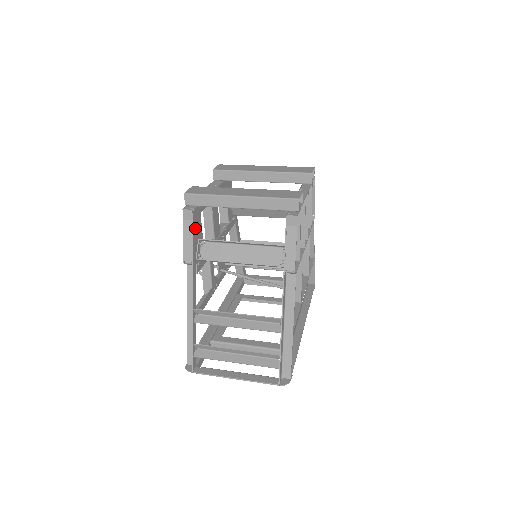
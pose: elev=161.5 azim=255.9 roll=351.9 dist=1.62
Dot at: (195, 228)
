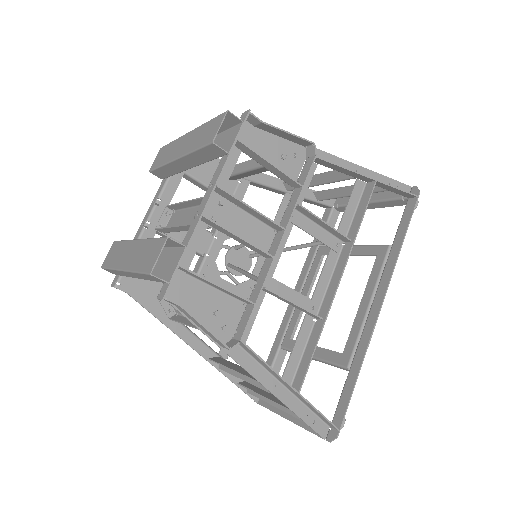
Dot at: (140, 294)
